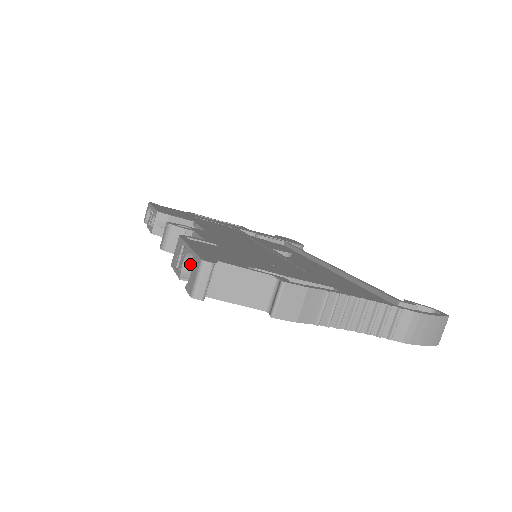
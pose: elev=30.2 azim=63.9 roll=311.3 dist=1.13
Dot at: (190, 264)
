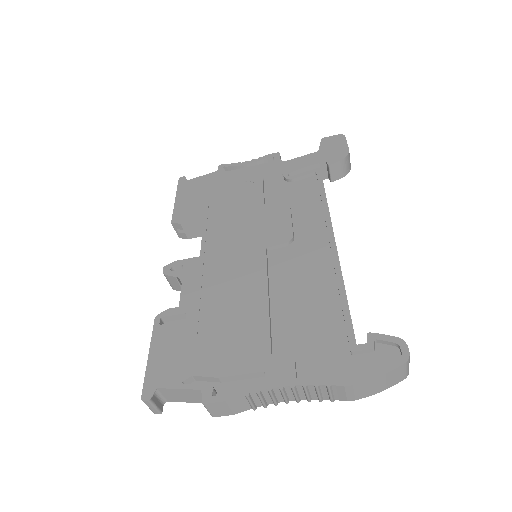
Dot at: occluded
